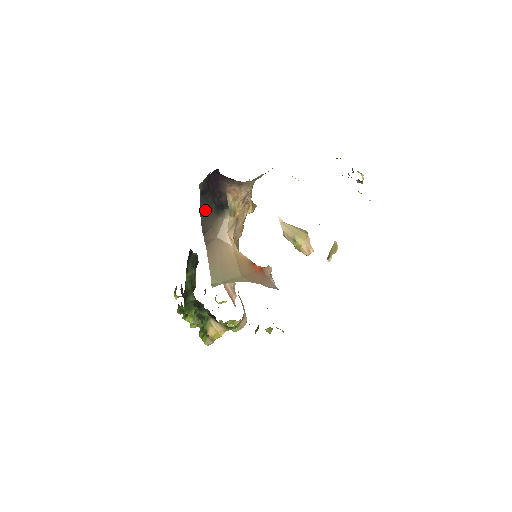
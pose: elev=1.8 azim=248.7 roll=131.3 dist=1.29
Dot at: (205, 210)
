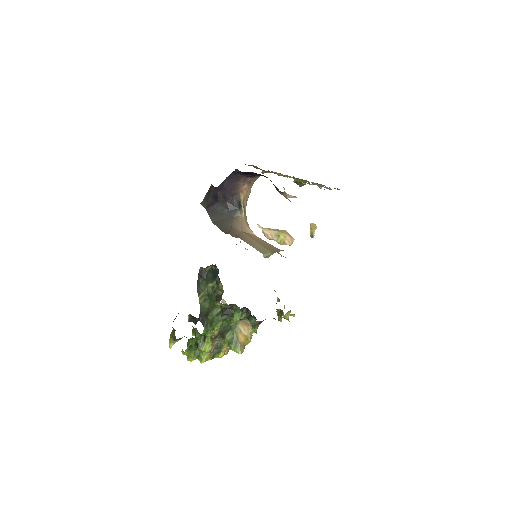
Dot at: (217, 218)
